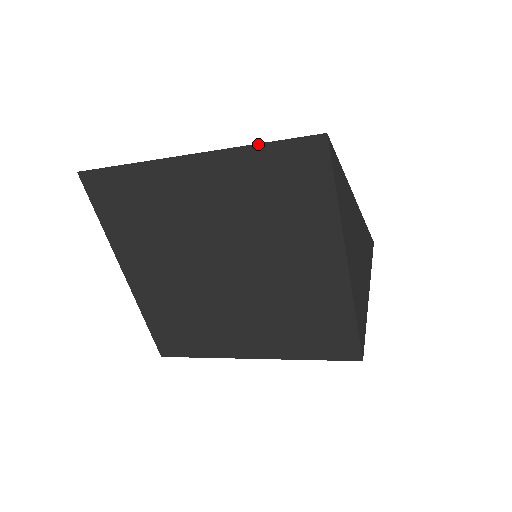
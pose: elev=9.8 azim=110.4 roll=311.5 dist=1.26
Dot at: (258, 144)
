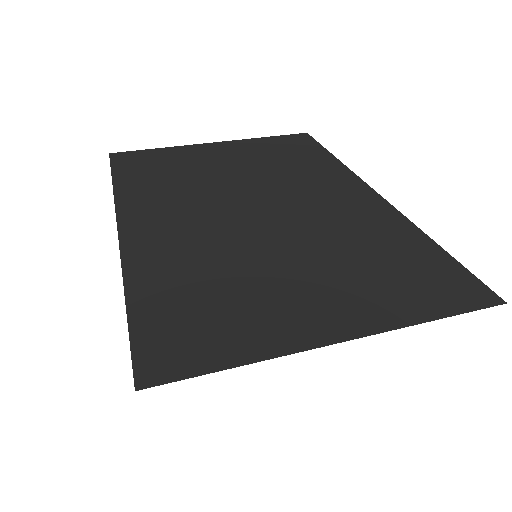
Dot at: occluded
